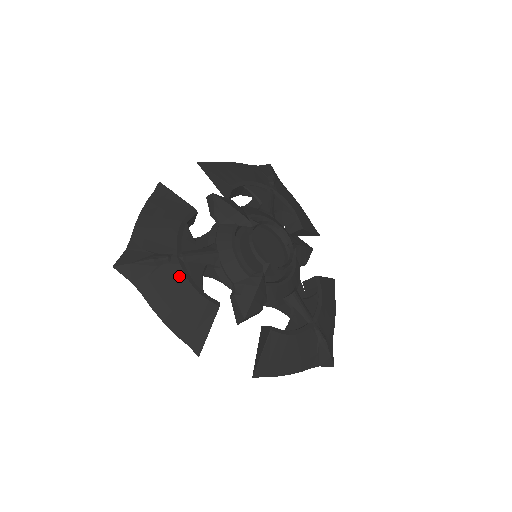
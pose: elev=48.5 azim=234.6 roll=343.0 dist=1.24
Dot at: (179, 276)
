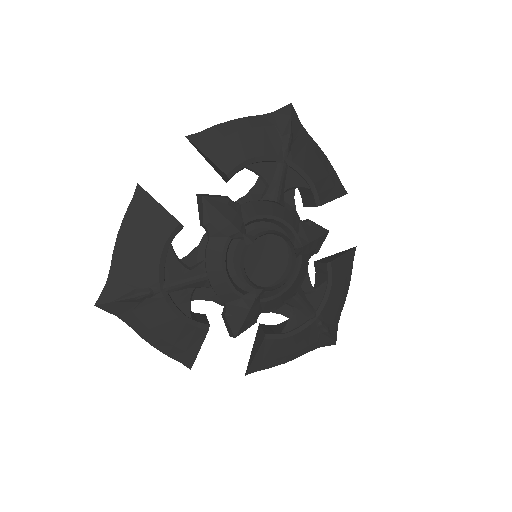
Dot at: (164, 309)
